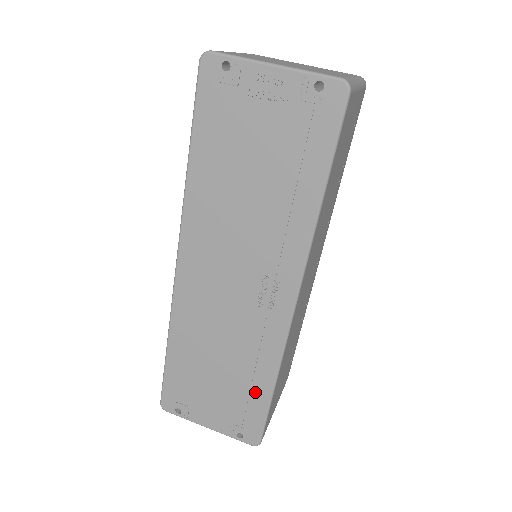
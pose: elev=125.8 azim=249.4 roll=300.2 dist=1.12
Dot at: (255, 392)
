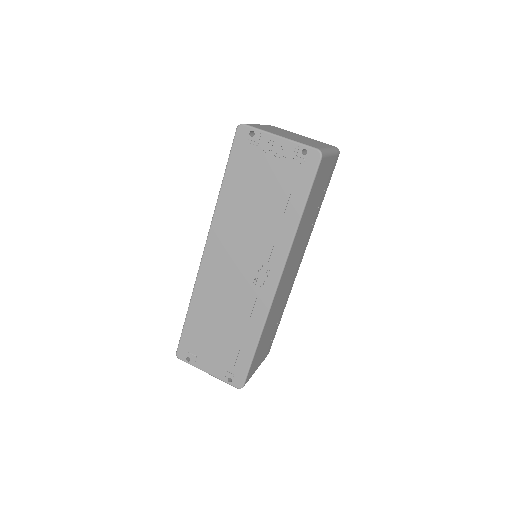
Dot at: (244, 347)
